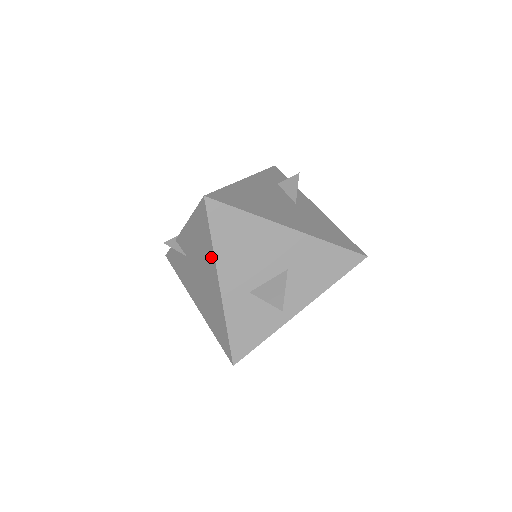
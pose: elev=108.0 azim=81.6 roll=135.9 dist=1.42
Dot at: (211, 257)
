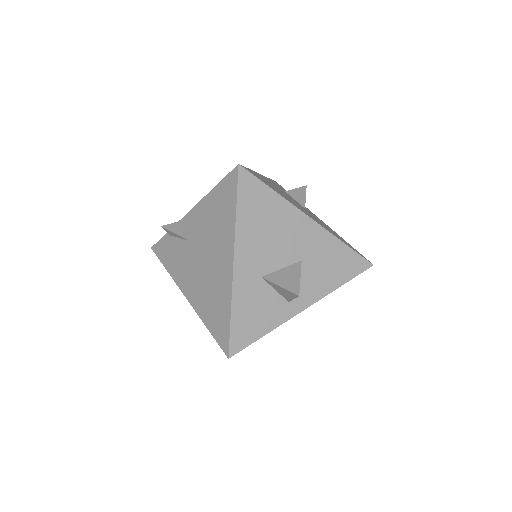
Dot at: (230, 231)
